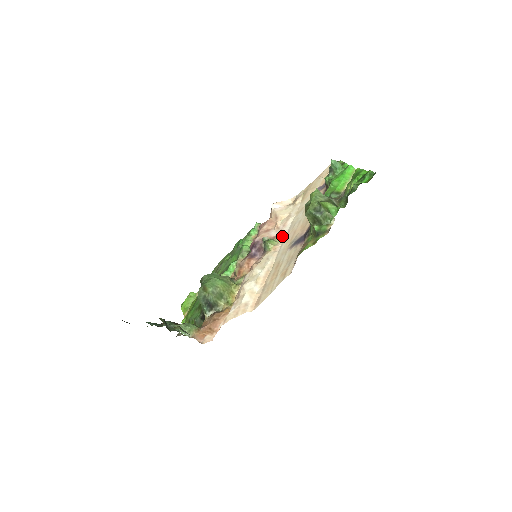
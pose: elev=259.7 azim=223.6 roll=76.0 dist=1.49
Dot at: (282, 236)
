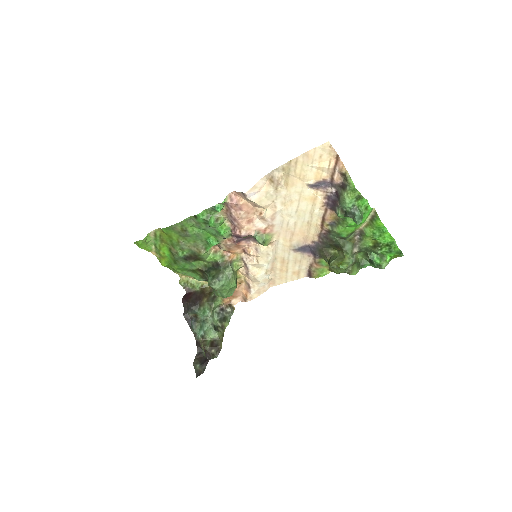
Dot at: (275, 231)
